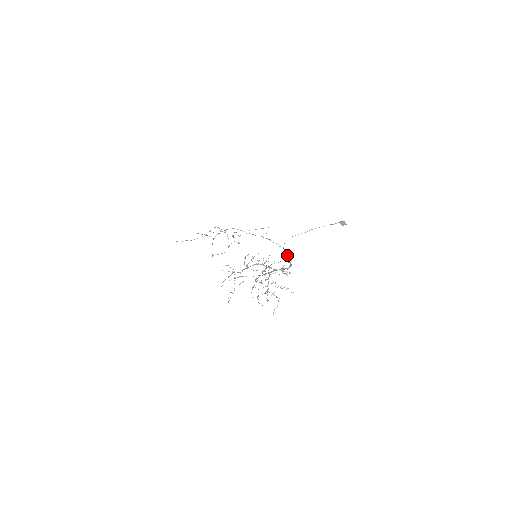
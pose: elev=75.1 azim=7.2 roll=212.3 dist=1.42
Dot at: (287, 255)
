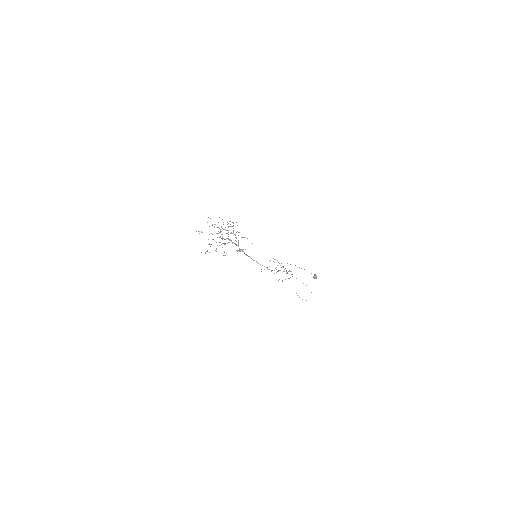
Dot at: occluded
